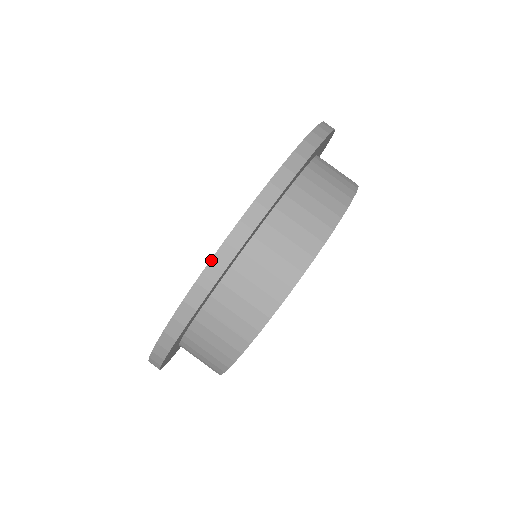
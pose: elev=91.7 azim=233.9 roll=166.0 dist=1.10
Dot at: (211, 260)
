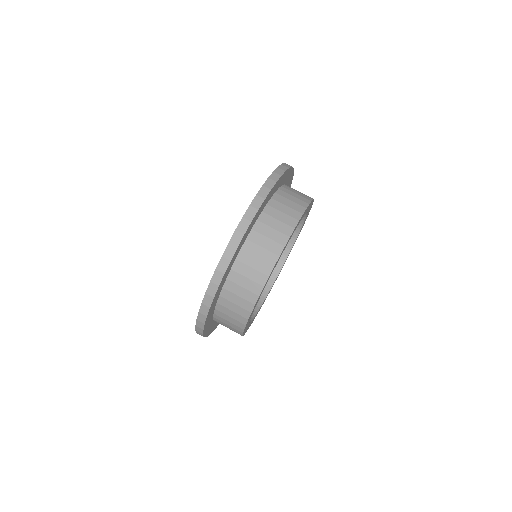
Dot at: (269, 177)
